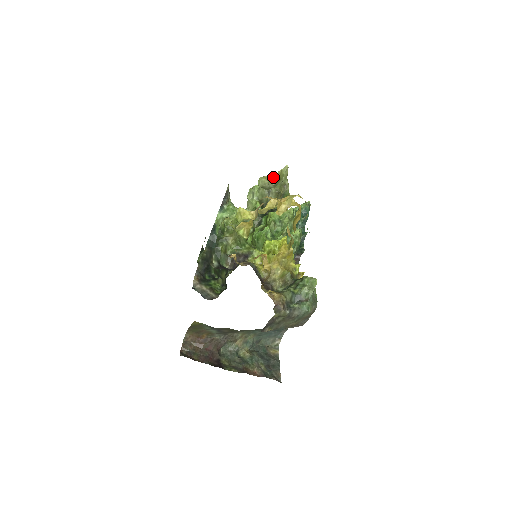
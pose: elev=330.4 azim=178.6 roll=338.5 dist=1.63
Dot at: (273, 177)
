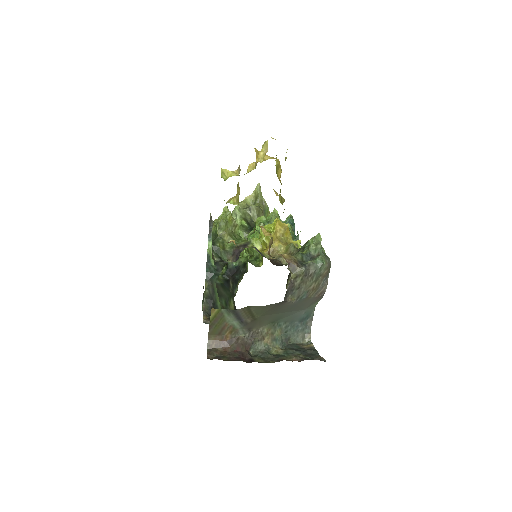
Dot at: (249, 199)
